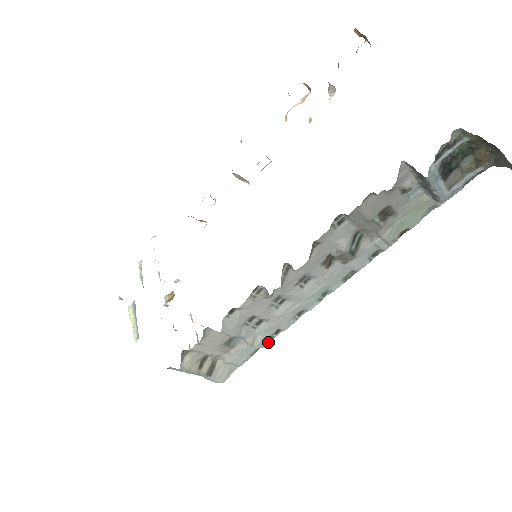
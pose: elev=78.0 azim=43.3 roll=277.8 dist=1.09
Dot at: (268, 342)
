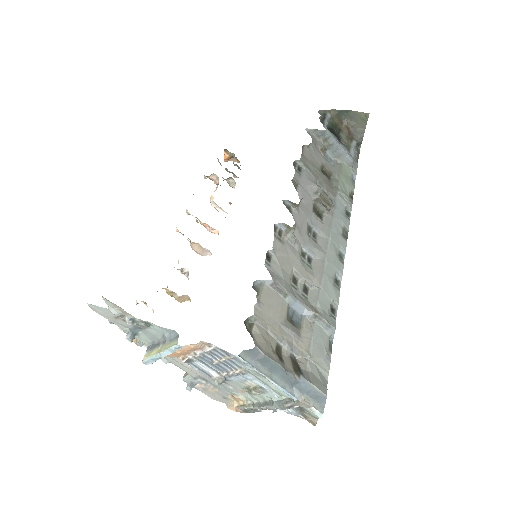
Dot at: (333, 322)
